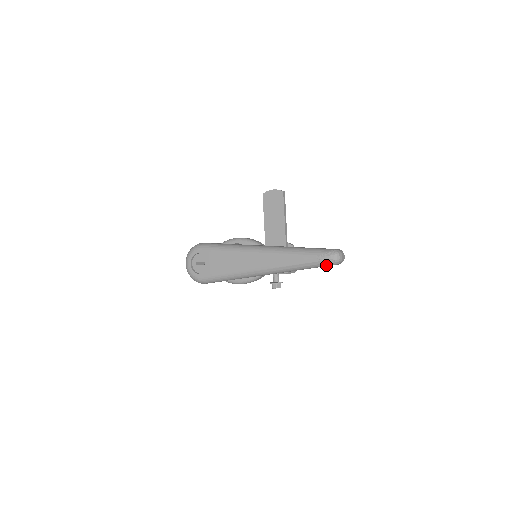
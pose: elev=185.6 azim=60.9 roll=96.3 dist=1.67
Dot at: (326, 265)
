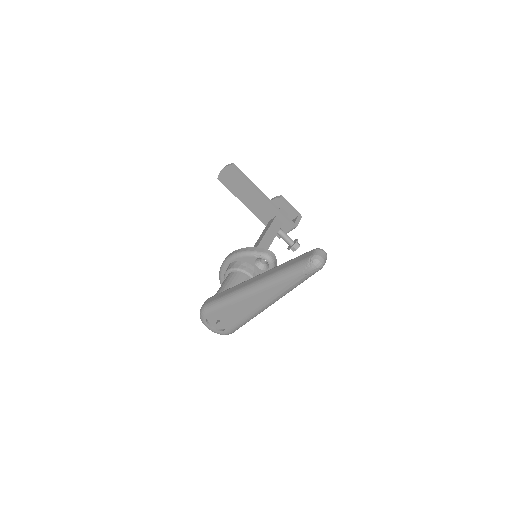
Dot at: occluded
